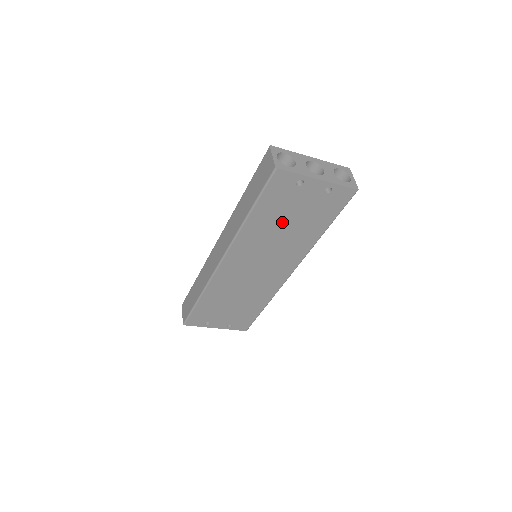
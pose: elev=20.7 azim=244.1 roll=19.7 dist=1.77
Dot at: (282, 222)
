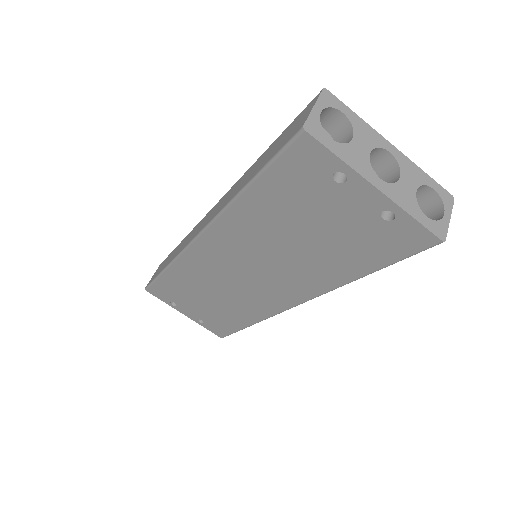
Dot at: (295, 228)
